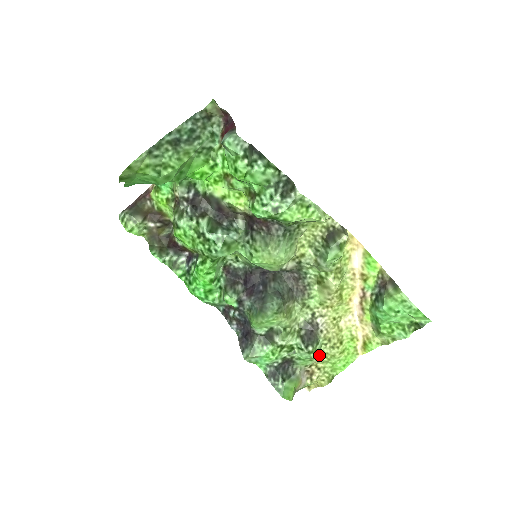
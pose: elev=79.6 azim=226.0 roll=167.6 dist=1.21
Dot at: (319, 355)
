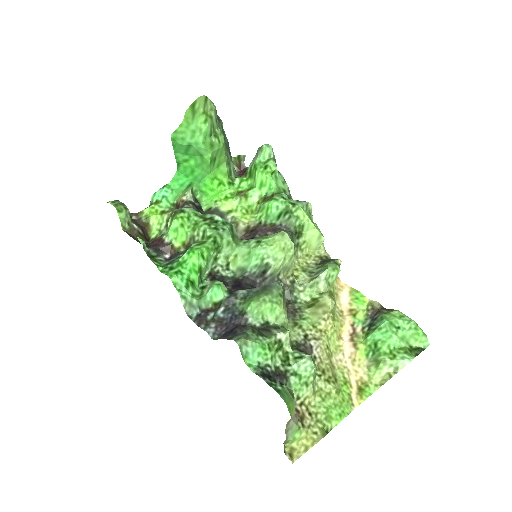
Dot at: (313, 386)
